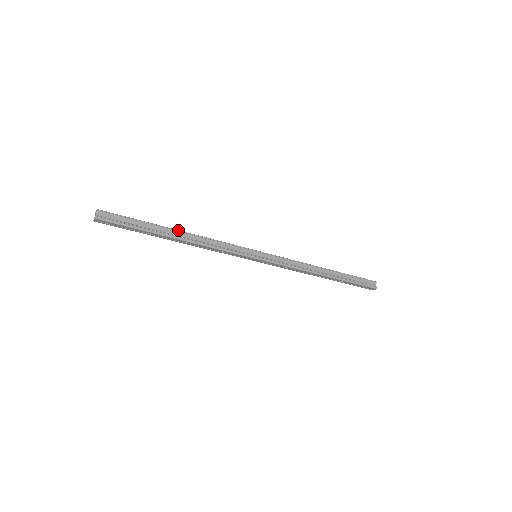
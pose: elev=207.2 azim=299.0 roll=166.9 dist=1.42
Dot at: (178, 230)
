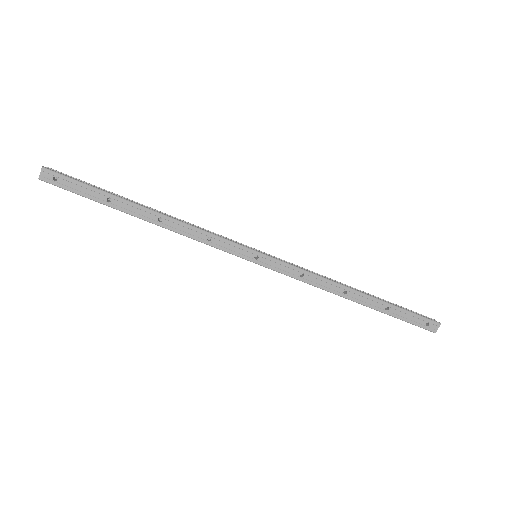
Dot at: (149, 207)
